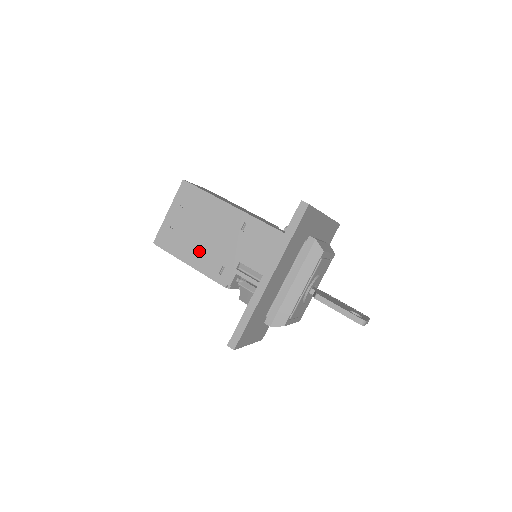
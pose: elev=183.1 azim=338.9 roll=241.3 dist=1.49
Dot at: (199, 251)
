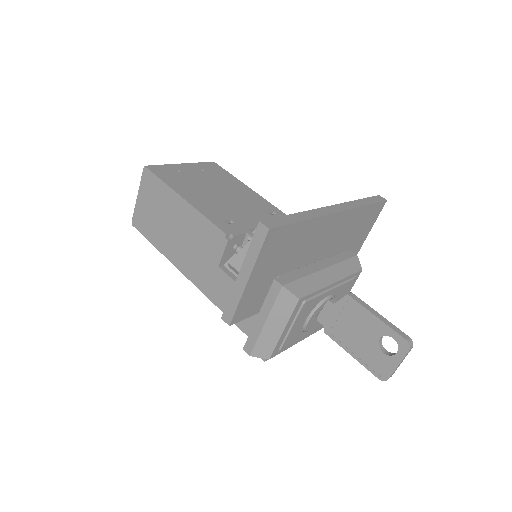
Dot at: (205, 198)
